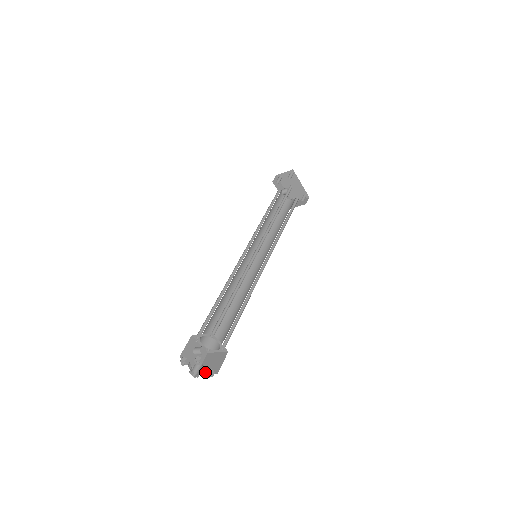
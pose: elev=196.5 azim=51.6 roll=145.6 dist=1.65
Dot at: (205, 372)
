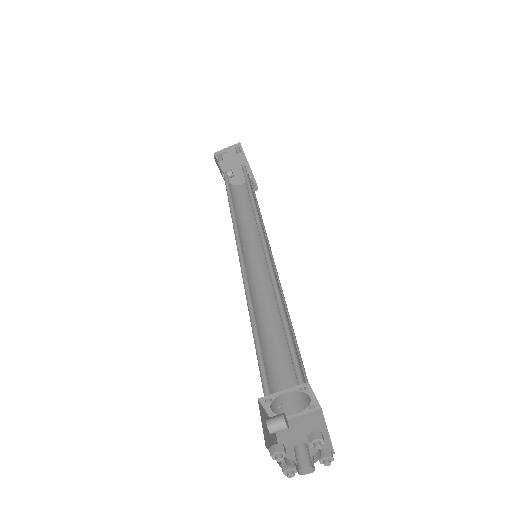
Dot at: occluded
